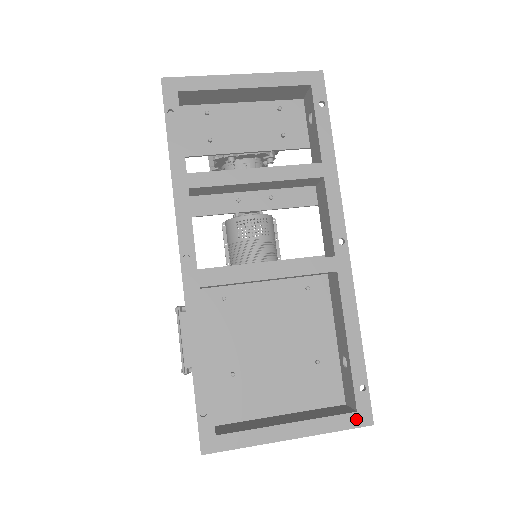
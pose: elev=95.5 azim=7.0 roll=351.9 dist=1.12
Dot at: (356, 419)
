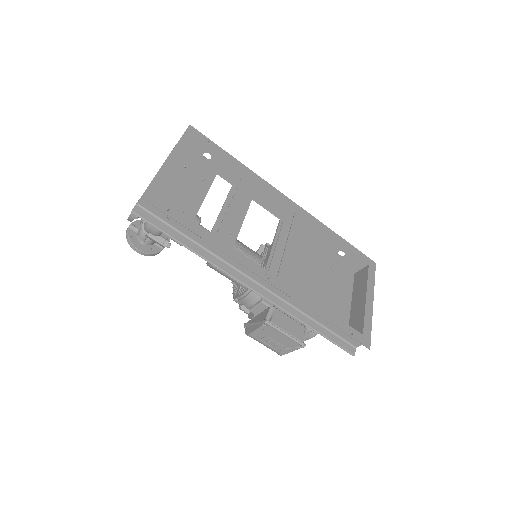
Dot at: (372, 268)
